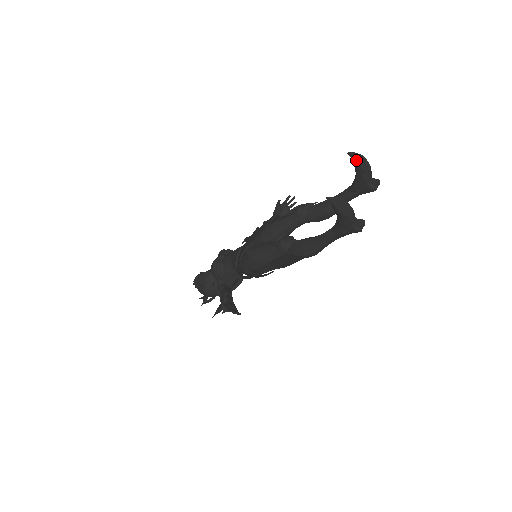
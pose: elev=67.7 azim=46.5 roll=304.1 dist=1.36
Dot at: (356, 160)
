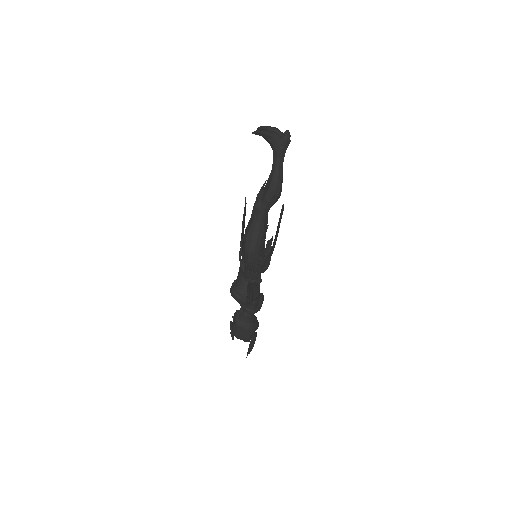
Dot at: (264, 127)
